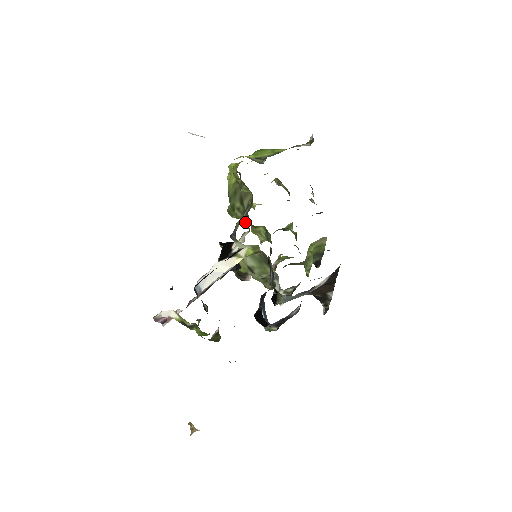
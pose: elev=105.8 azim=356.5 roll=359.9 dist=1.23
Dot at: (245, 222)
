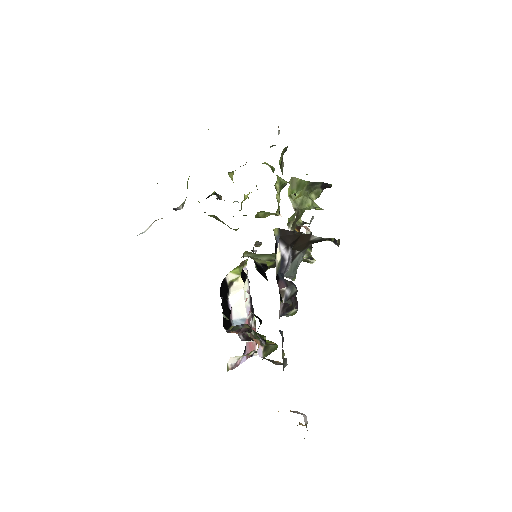
Dot at: occluded
